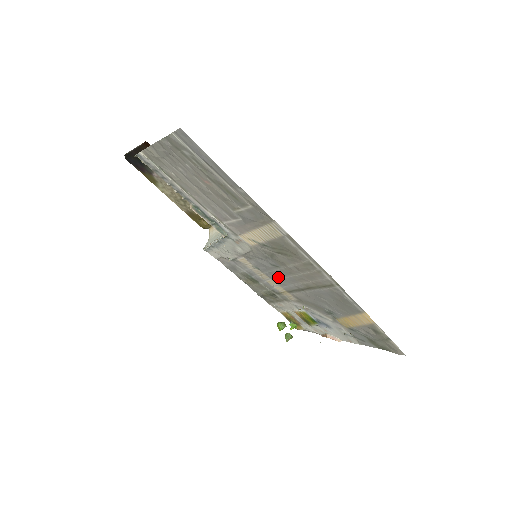
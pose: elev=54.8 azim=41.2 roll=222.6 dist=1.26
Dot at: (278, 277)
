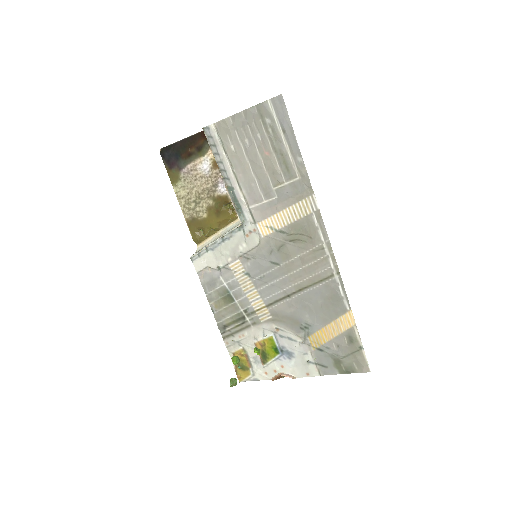
Dot at: (268, 282)
